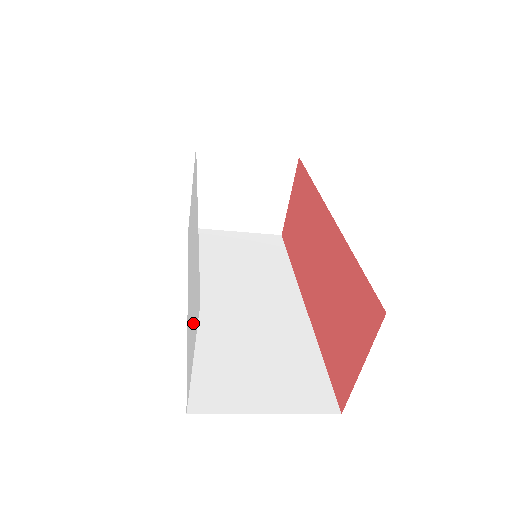
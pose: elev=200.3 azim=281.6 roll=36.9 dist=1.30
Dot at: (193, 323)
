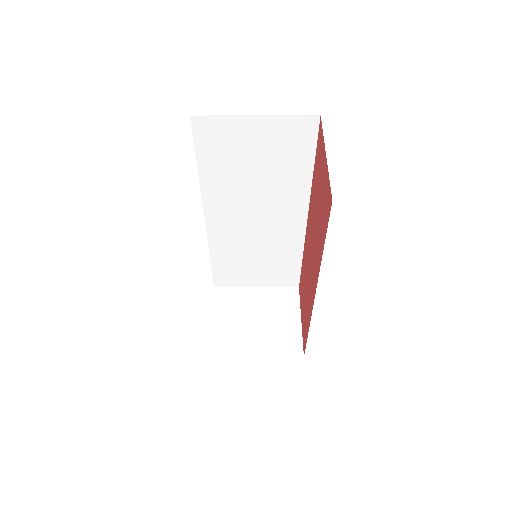
Dot at: occluded
